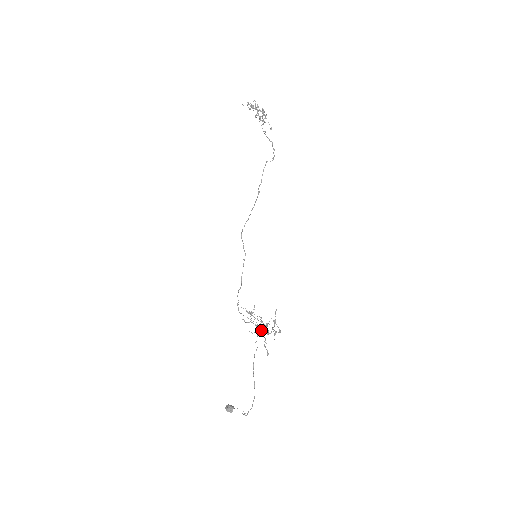
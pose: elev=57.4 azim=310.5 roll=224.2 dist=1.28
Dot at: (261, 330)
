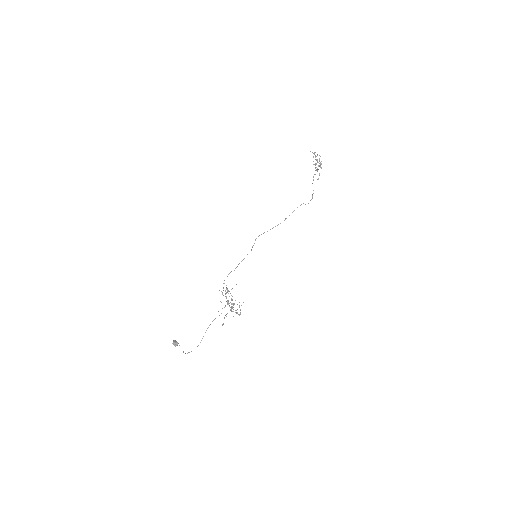
Dot at: (229, 306)
